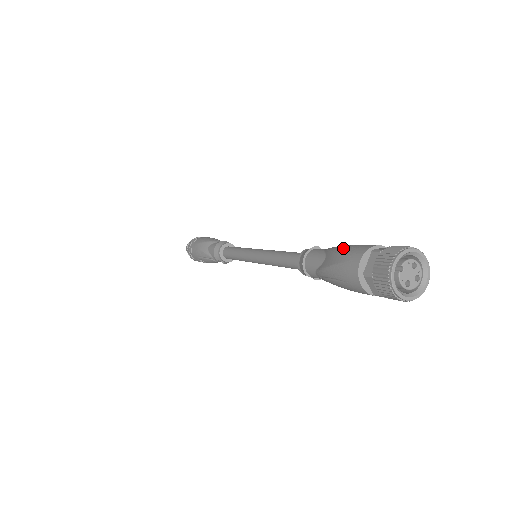
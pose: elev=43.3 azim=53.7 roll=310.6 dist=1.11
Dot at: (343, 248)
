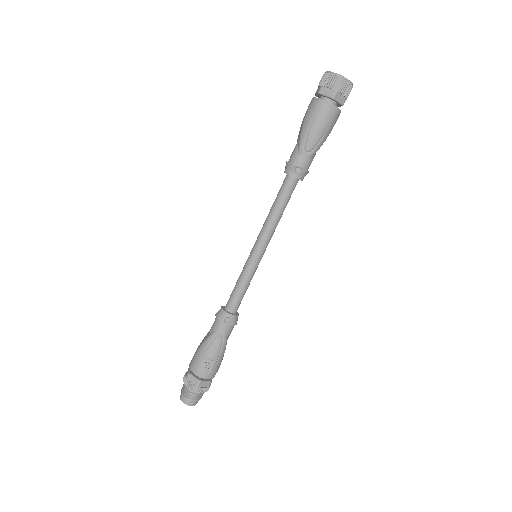
Dot at: occluded
